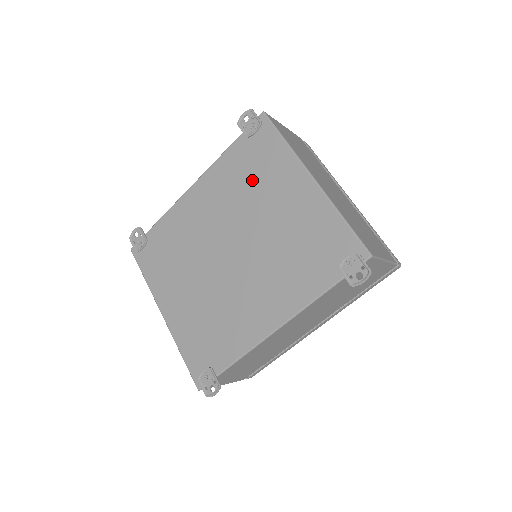
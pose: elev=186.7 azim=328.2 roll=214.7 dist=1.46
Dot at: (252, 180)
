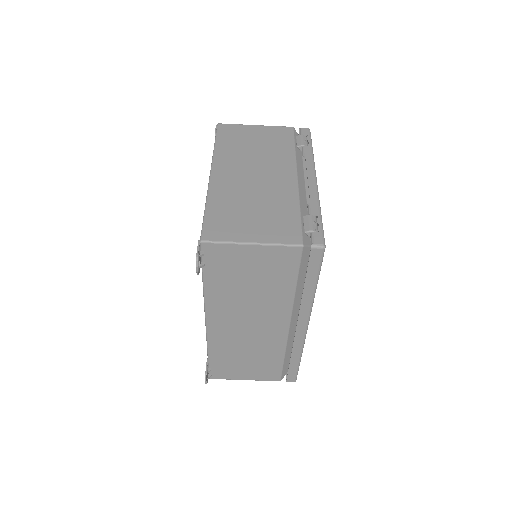
Dot at: occluded
